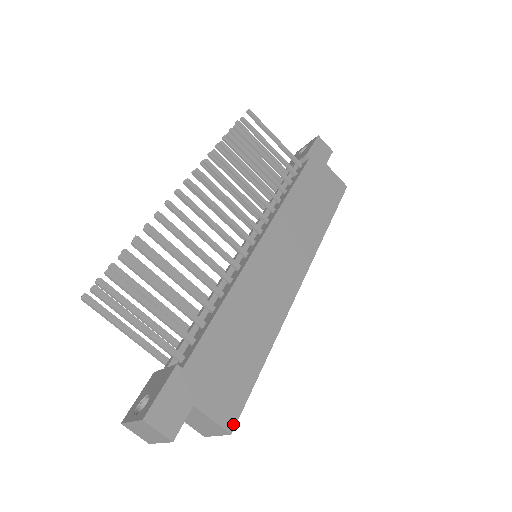
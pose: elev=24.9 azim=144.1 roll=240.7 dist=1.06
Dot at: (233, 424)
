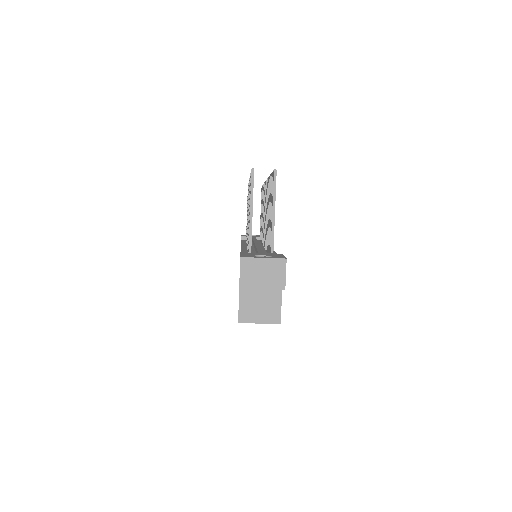
Dot at: (280, 320)
